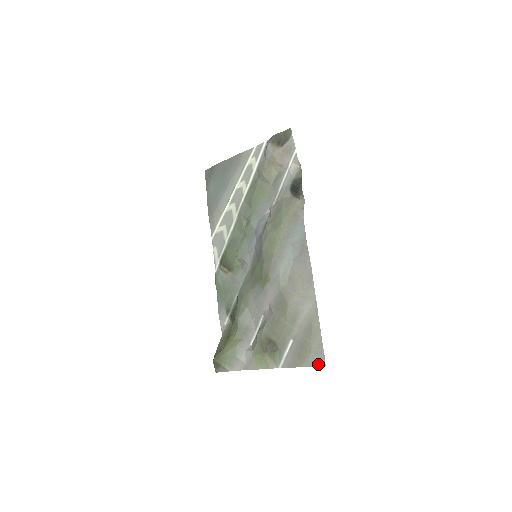
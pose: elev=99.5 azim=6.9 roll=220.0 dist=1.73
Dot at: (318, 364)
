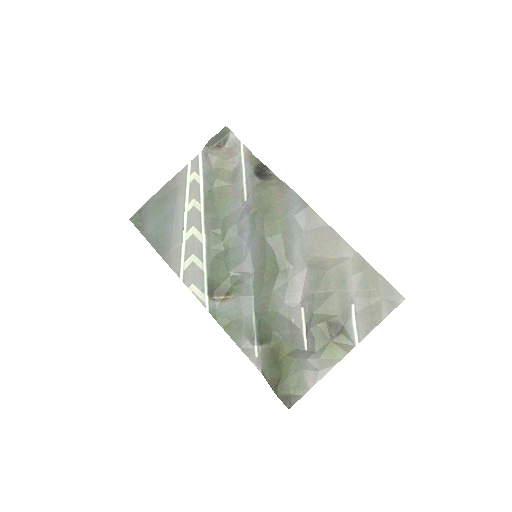
Dot at: (397, 304)
